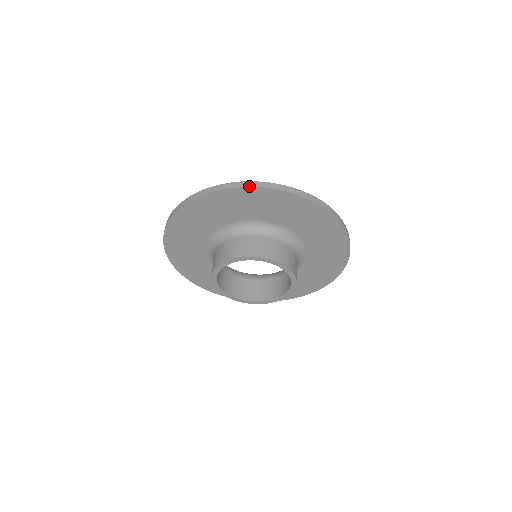
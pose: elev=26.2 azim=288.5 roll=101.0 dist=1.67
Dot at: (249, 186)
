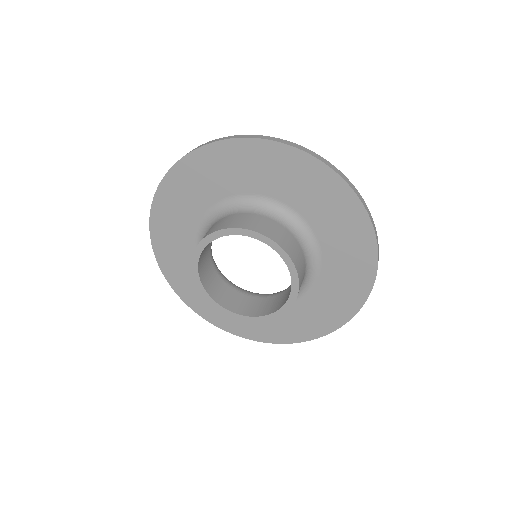
Dot at: (191, 151)
